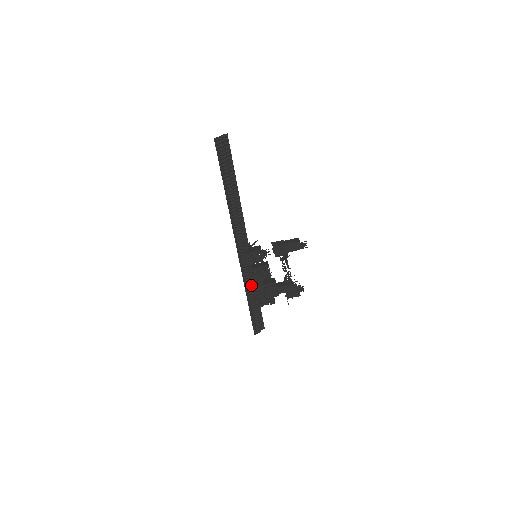
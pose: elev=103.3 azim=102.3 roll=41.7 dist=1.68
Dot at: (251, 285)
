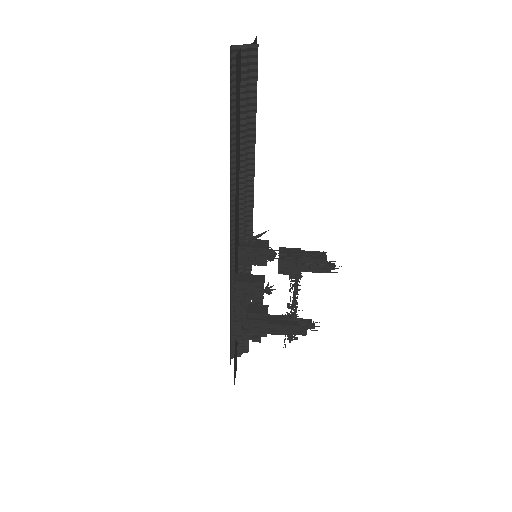
Dot at: occluded
